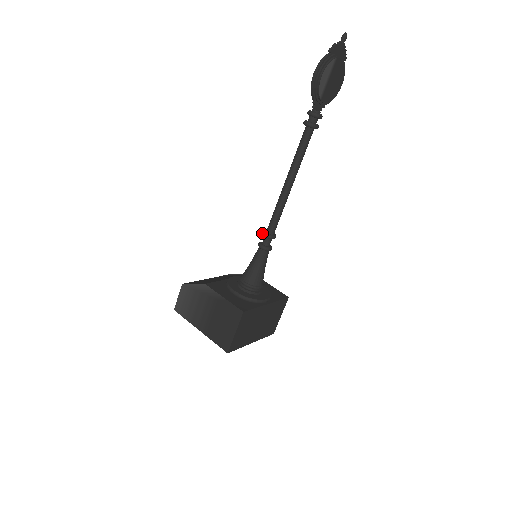
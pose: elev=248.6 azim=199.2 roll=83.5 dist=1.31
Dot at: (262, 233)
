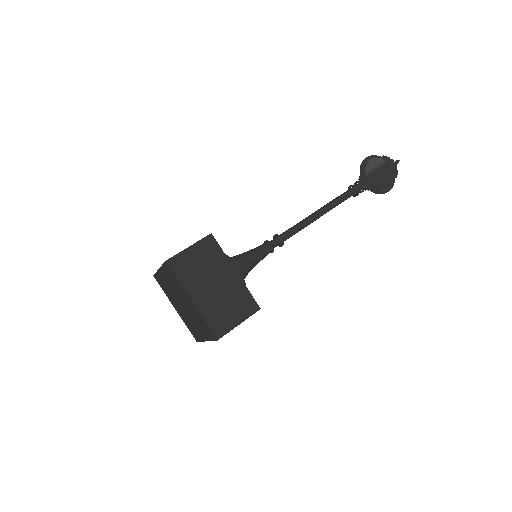
Dot at: (273, 237)
